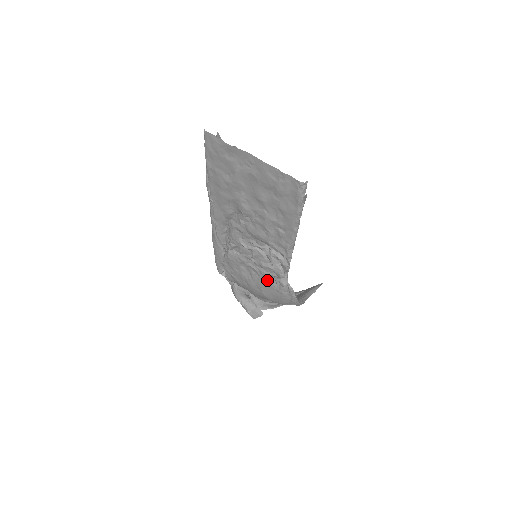
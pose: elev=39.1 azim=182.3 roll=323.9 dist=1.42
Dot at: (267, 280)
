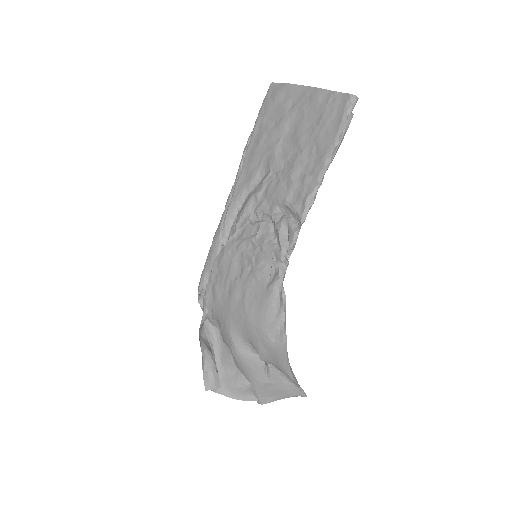
Dot at: (260, 272)
